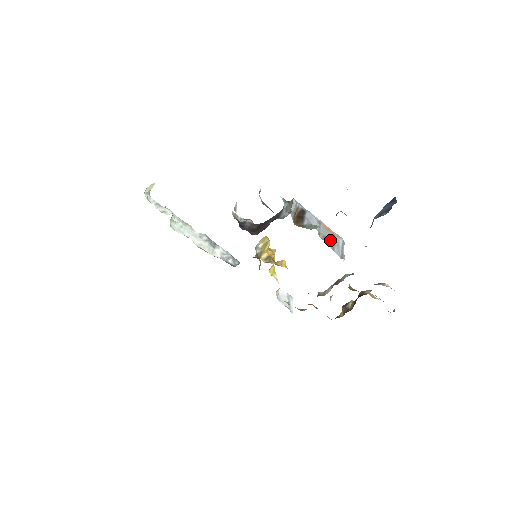
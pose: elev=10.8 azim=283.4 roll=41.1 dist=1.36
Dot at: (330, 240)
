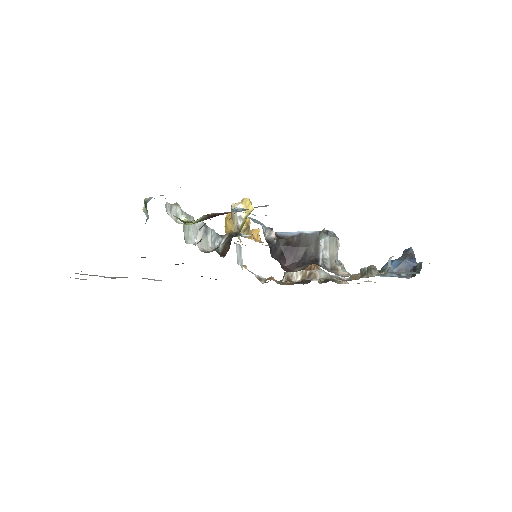
Dot at: occluded
